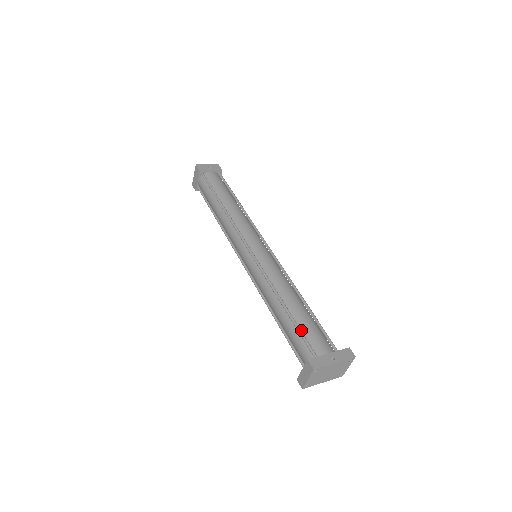
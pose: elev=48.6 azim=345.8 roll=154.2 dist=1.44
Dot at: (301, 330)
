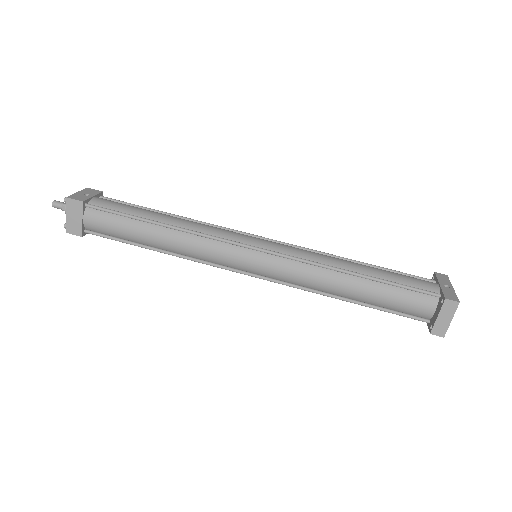
Dot at: (397, 284)
